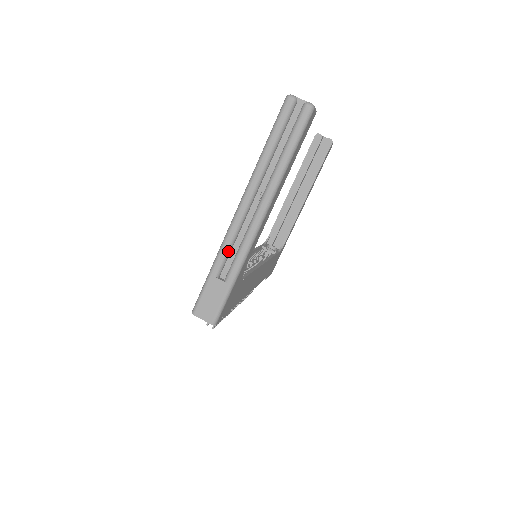
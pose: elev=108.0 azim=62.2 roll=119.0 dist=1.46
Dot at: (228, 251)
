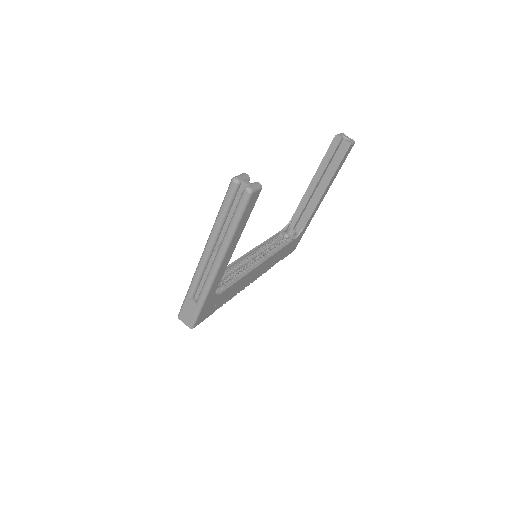
Dot at: (197, 283)
